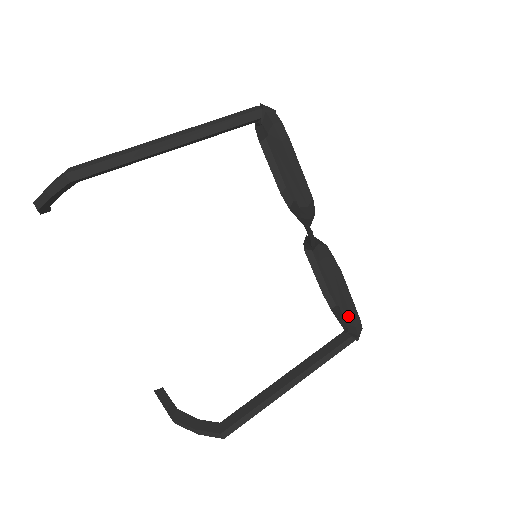
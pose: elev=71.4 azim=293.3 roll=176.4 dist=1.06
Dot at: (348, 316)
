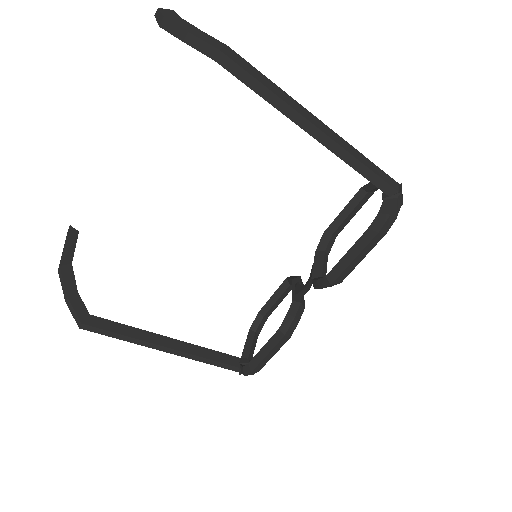
Dot at: (256, 362)
